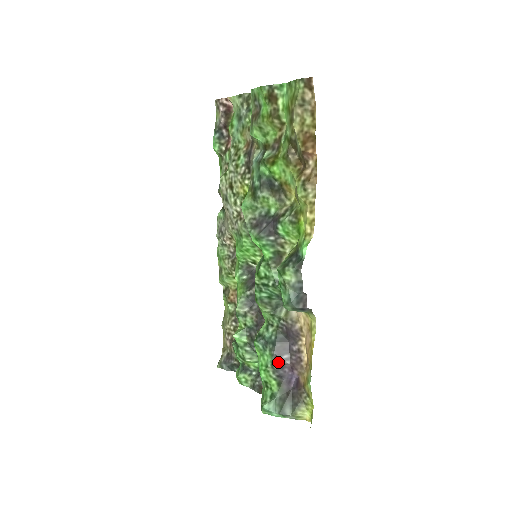
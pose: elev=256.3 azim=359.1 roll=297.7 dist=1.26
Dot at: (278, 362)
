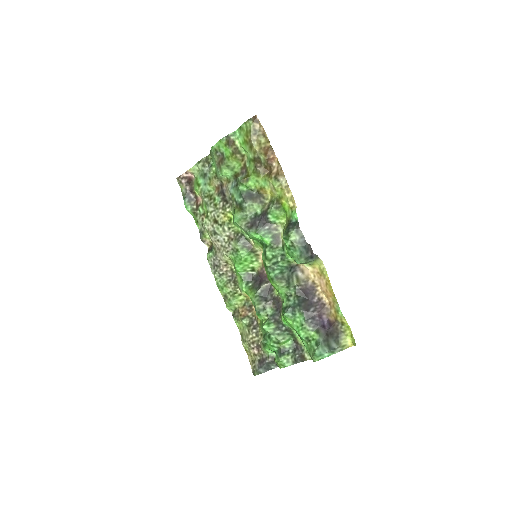
Dot at: (309, 316)
